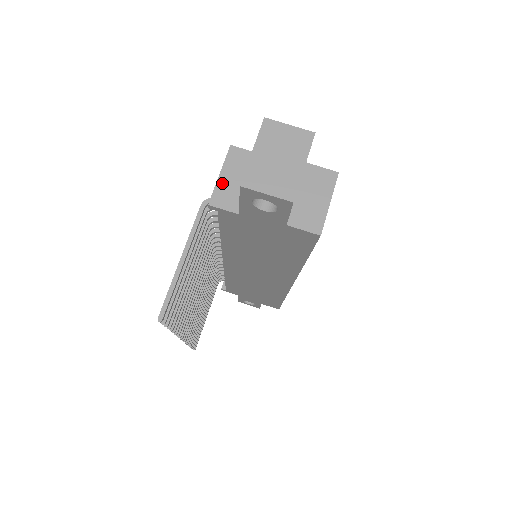
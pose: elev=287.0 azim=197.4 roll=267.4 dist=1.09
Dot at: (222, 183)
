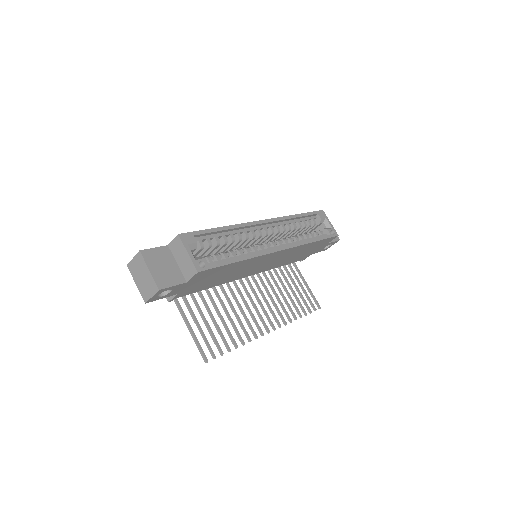
Dot at: occluded
